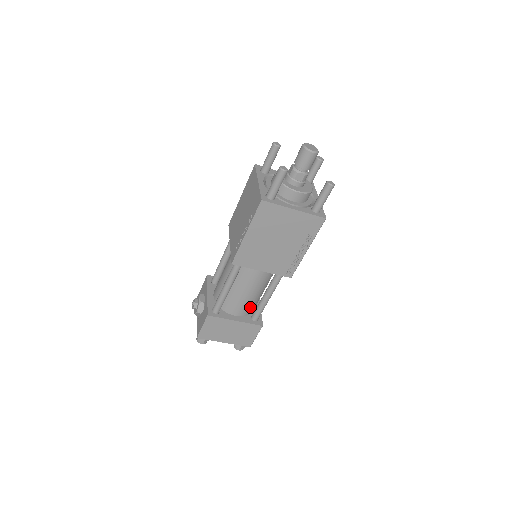
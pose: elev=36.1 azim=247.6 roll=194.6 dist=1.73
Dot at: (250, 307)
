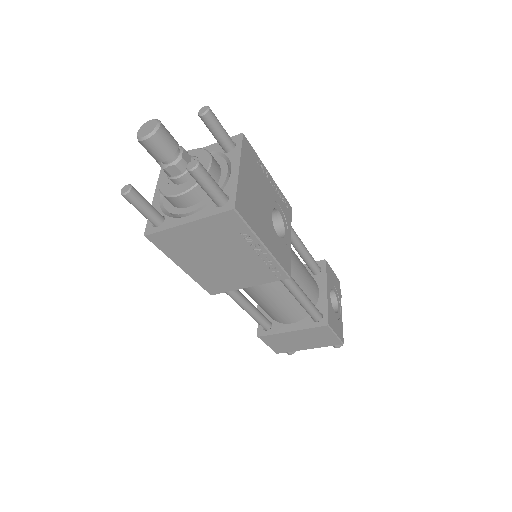
Dot at: (298, 310)
